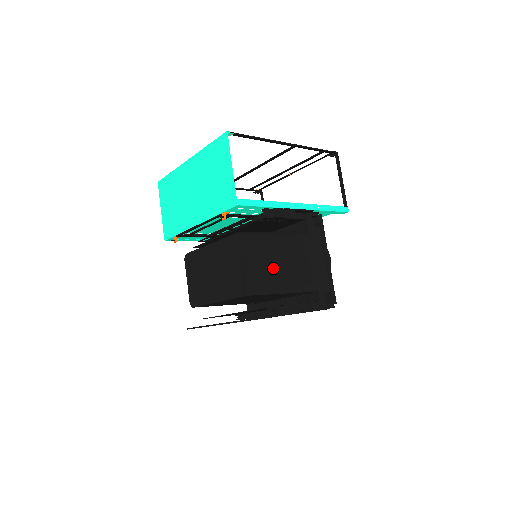
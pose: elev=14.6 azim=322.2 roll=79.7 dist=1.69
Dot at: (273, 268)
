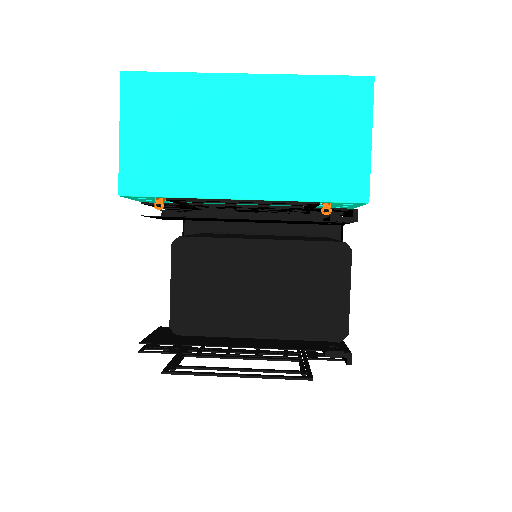
Dot at: occluded
